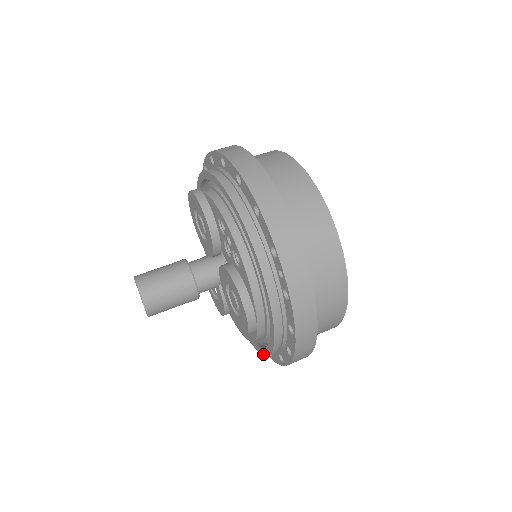
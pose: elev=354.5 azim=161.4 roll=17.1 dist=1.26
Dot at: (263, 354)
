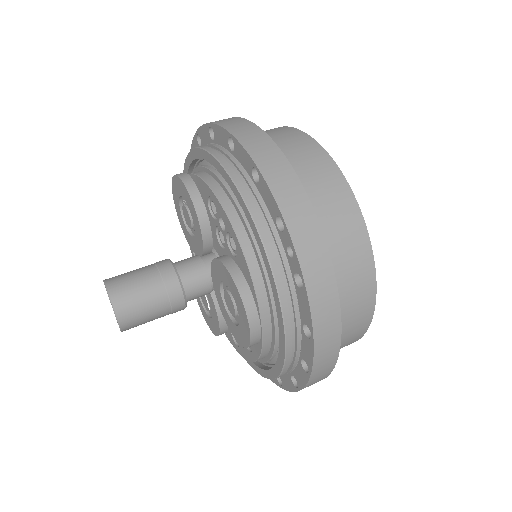
Dot at: (270, 378)
